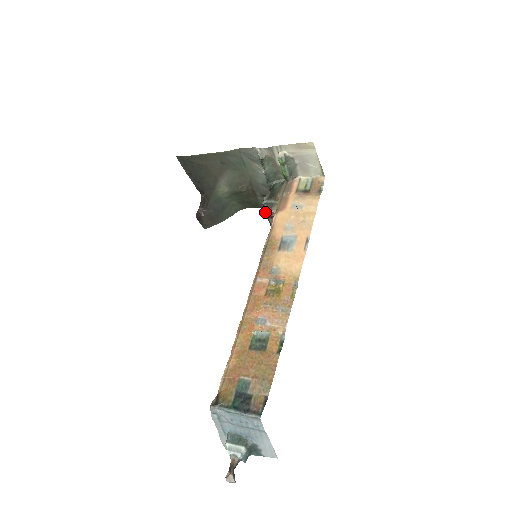
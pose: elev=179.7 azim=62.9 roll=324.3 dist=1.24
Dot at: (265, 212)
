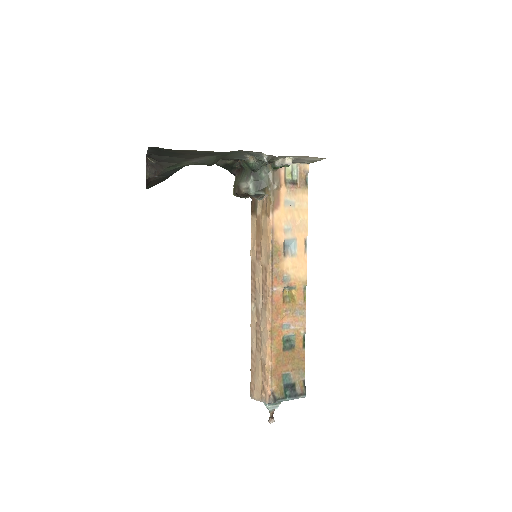
Dot at: (244, 194)
